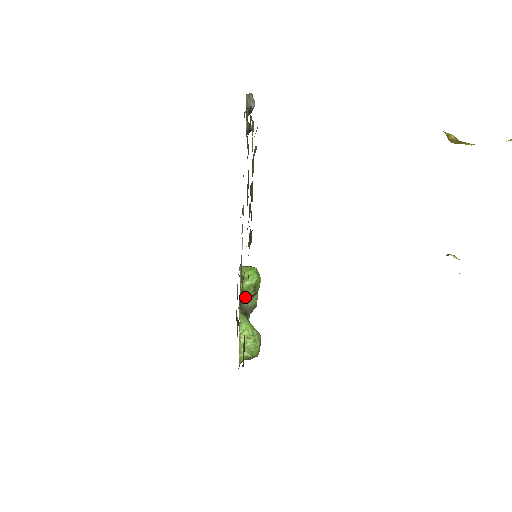
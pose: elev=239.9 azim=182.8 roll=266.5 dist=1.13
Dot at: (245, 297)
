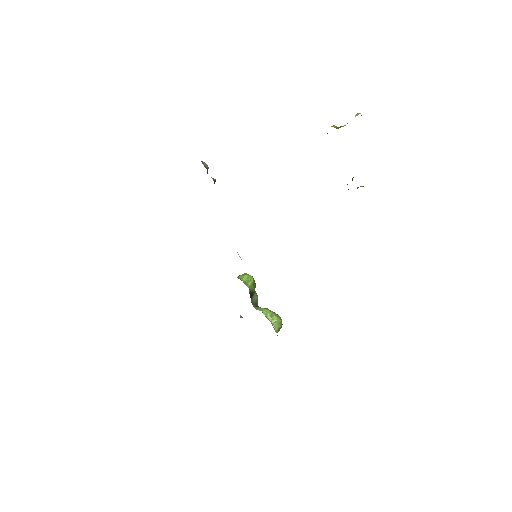
Dot at: (251, 295)
